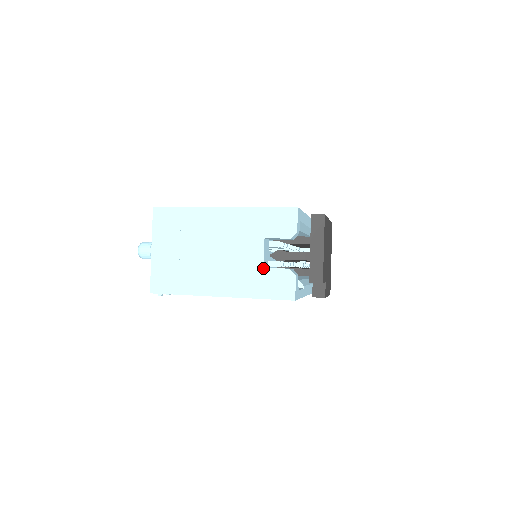
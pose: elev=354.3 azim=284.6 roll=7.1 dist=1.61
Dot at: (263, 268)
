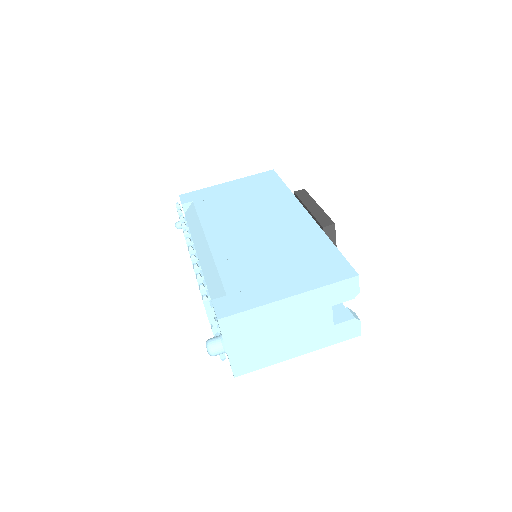
Dot at: (333, 326)
